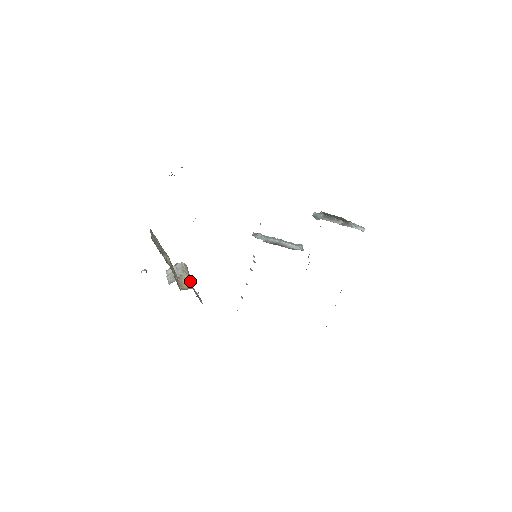
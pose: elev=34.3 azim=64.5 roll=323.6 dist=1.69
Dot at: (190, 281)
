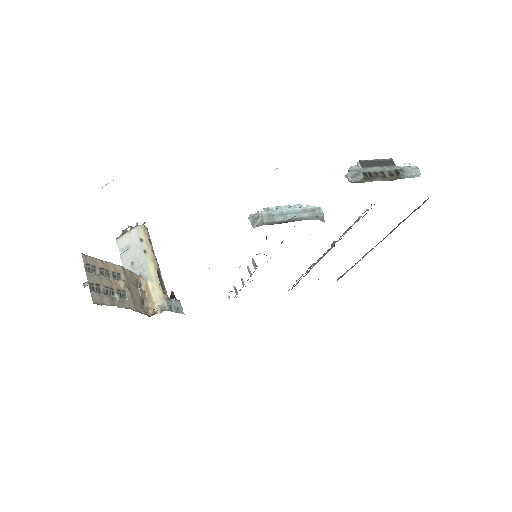
Dot at: (159, 278)
